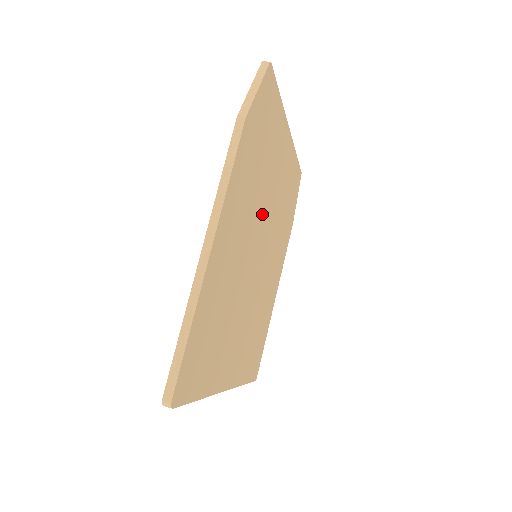
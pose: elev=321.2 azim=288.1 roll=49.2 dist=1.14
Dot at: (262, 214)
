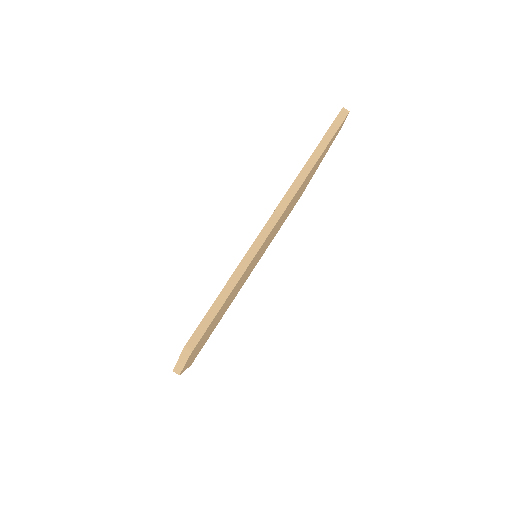
Dot at: (247, 273)
